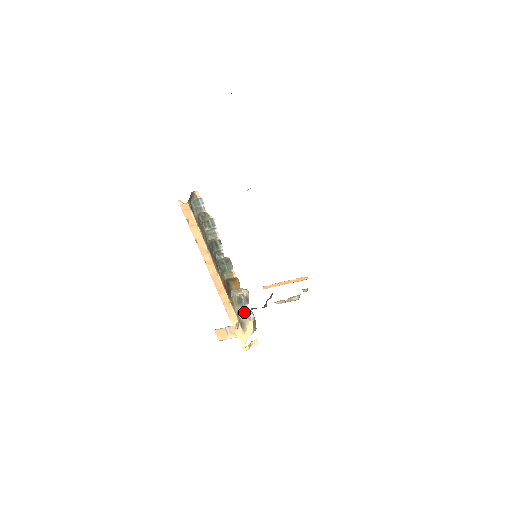
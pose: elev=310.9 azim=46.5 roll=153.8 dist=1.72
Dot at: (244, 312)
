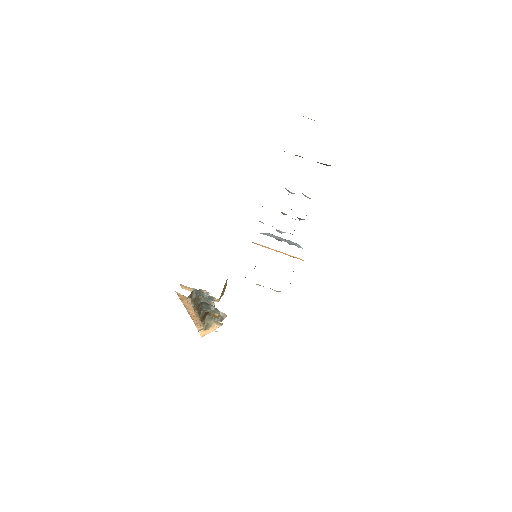
Dot at: (214, 321)
